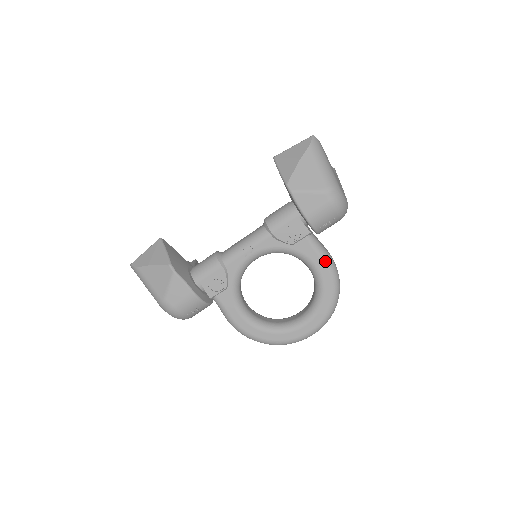
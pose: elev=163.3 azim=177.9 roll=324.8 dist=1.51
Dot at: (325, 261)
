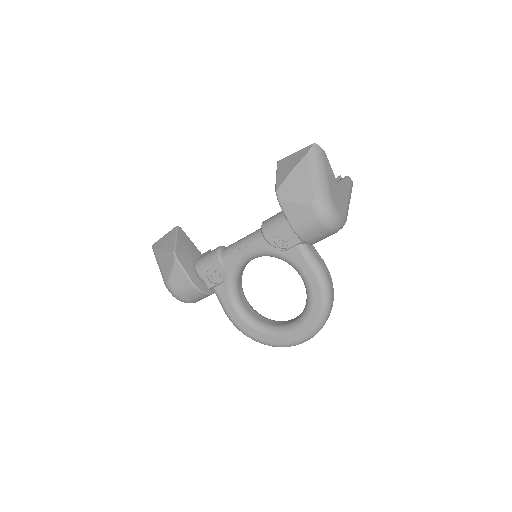
Dot at: (315, 273)
